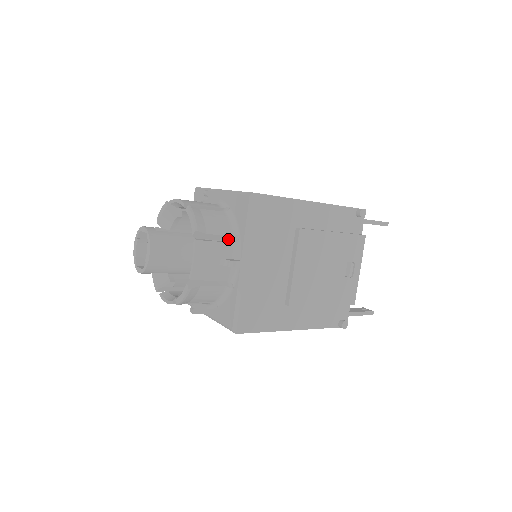
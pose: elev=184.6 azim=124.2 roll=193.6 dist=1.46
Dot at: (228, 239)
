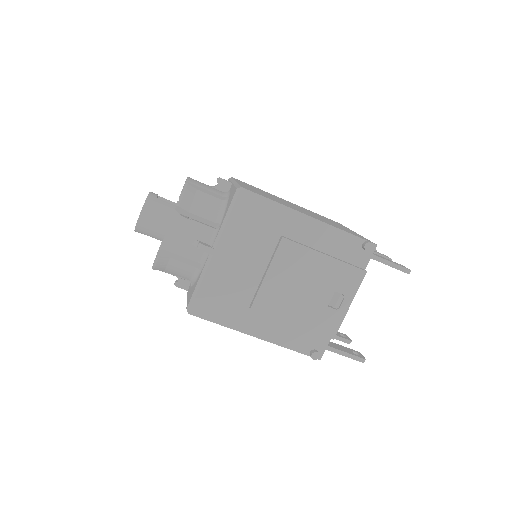
Dot at: (212, 225)
